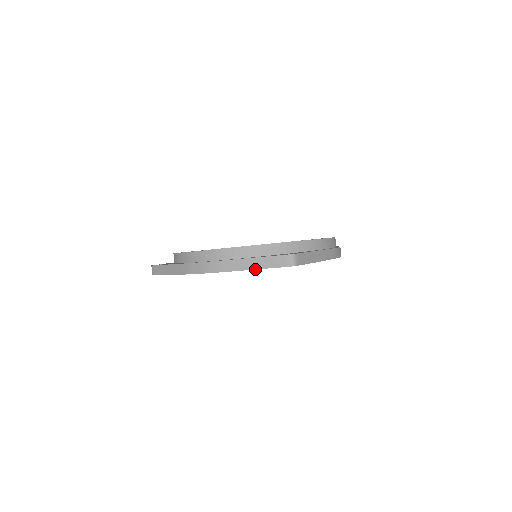
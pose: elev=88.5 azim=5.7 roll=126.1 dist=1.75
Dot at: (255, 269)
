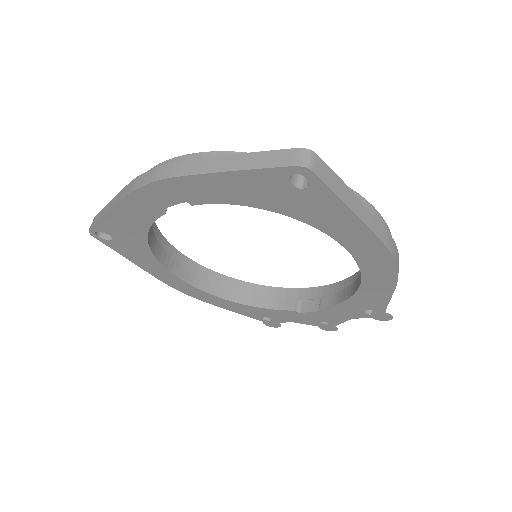
Dot at: (233, 170)
